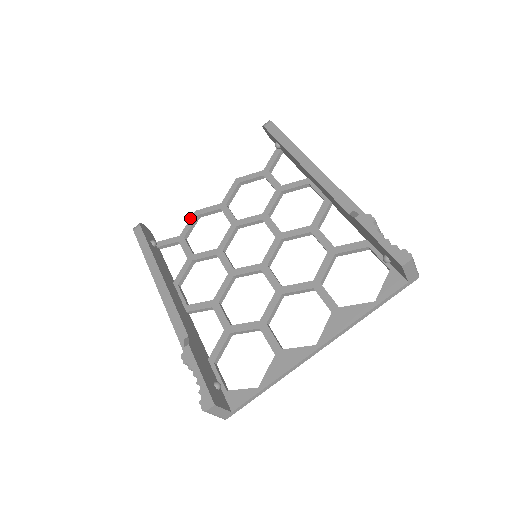
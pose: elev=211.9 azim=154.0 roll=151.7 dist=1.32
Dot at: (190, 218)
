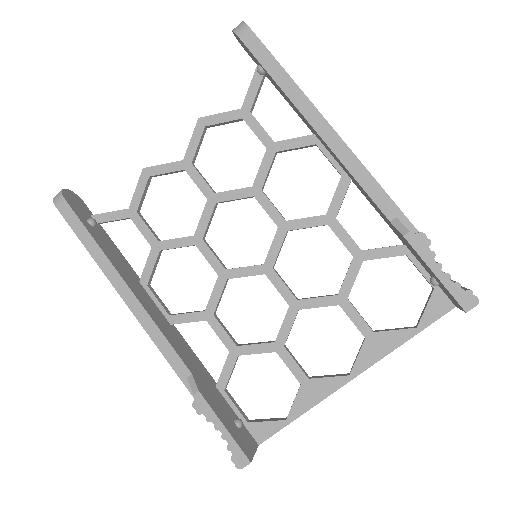
Dot at: (138, 180)
